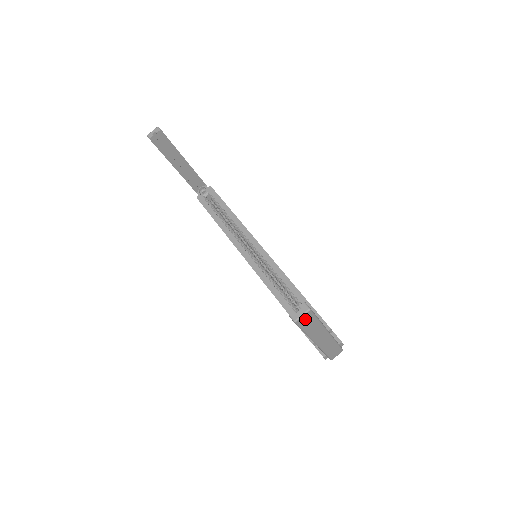
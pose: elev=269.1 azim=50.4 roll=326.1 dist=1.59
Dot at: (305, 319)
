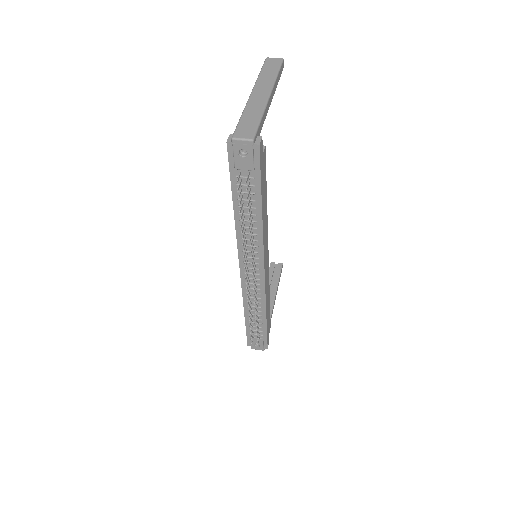
Dot at: (273, 62)
